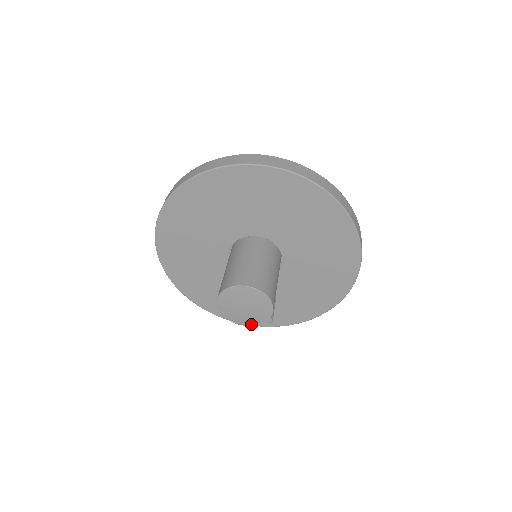
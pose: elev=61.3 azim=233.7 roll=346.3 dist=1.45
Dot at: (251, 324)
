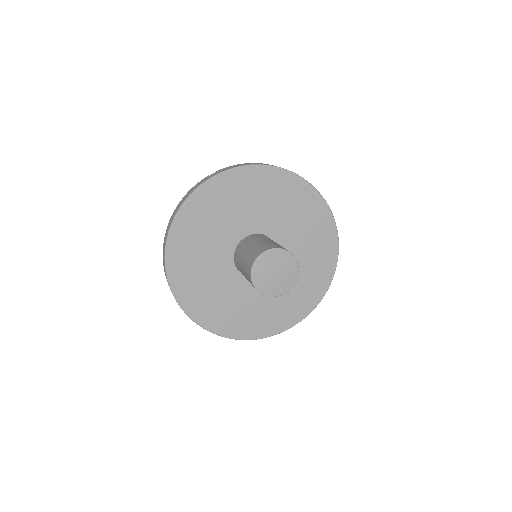
Dot at: (270, 294)
